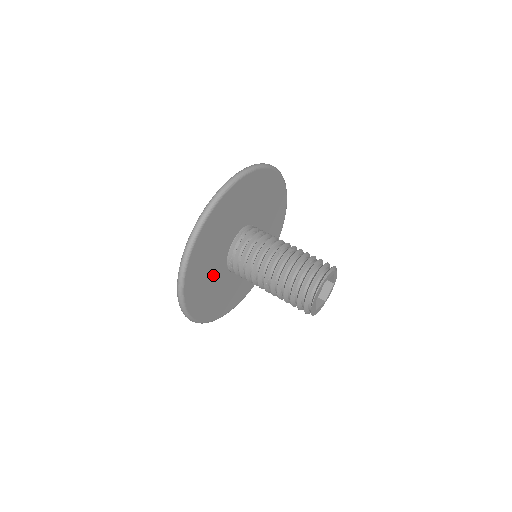
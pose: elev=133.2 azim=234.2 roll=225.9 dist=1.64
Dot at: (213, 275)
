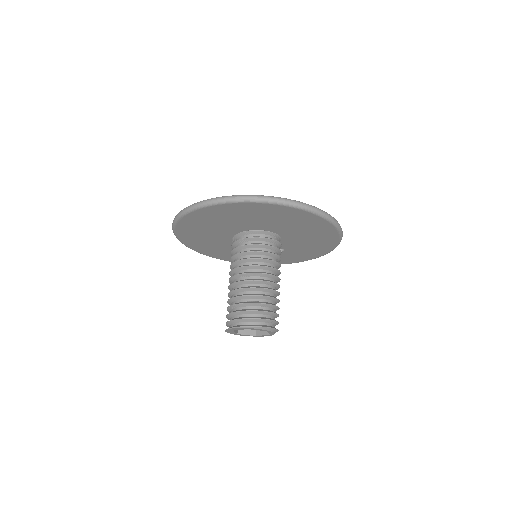
Dot at: (215, 236)
